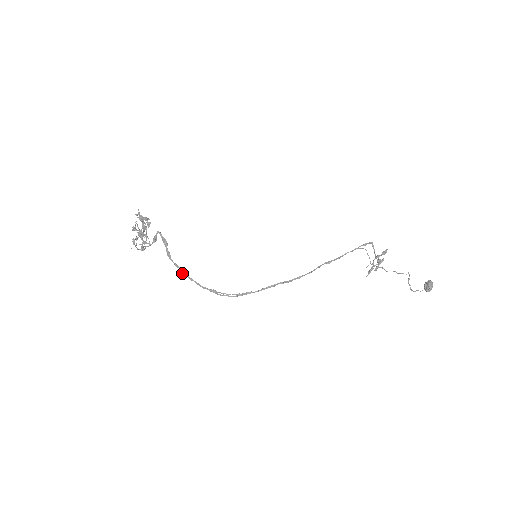
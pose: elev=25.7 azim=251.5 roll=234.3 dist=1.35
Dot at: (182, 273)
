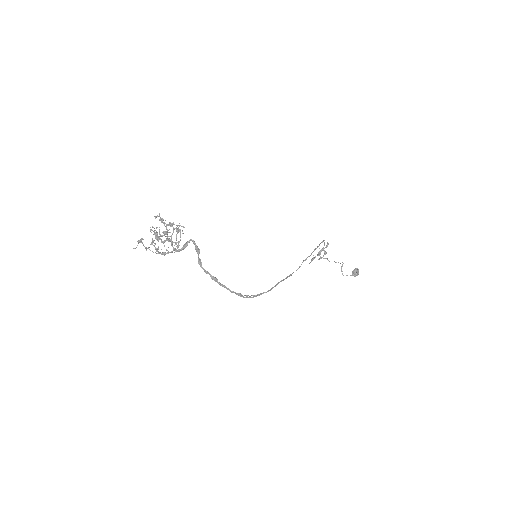
Dot at: (213, 279)
